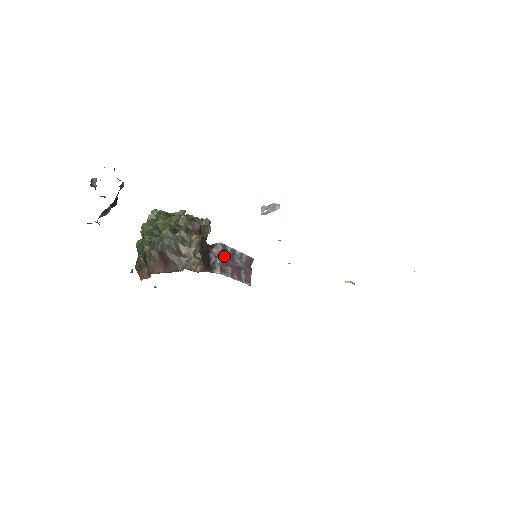
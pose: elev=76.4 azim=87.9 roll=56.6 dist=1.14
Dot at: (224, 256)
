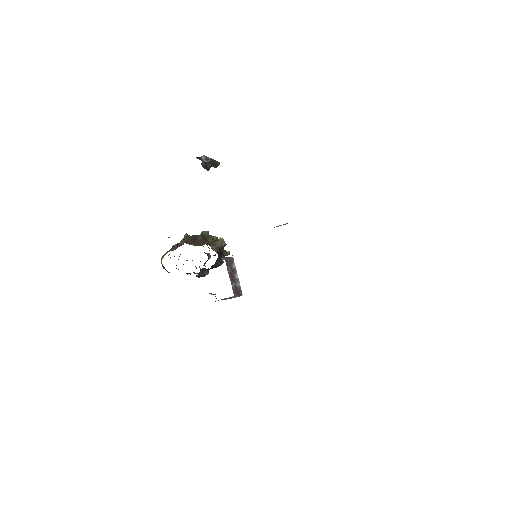
Dot at: (230, 263)
